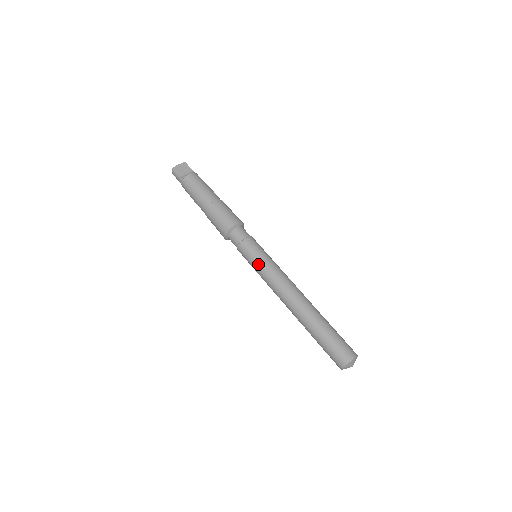
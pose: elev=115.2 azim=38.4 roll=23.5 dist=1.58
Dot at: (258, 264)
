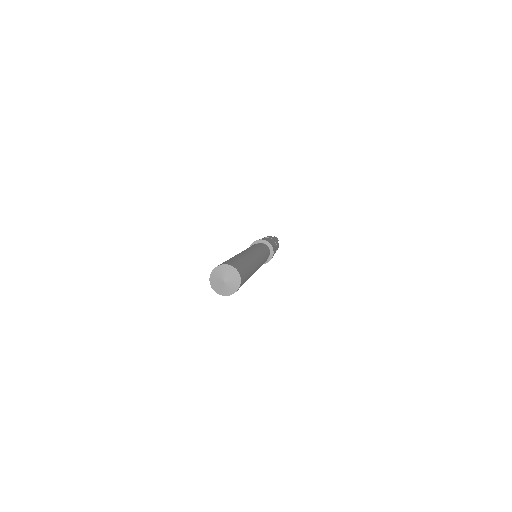
Dot at: occluded
